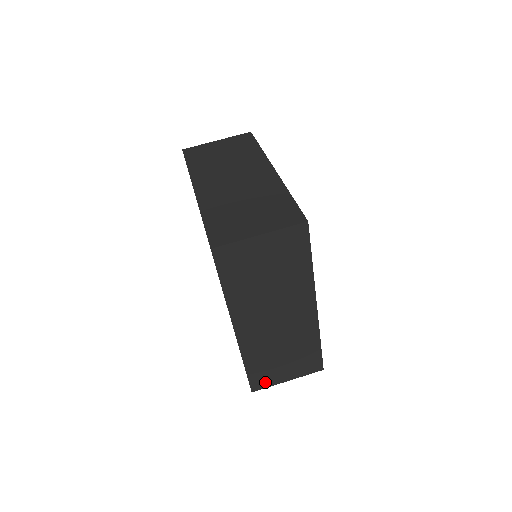
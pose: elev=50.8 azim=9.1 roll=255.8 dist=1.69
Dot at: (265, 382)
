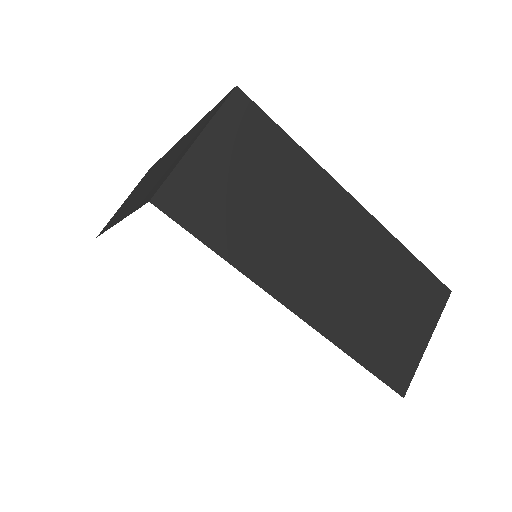
Dot at: (404, 367)
